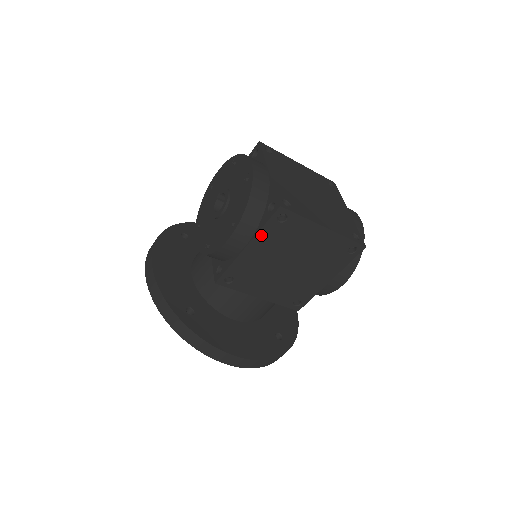
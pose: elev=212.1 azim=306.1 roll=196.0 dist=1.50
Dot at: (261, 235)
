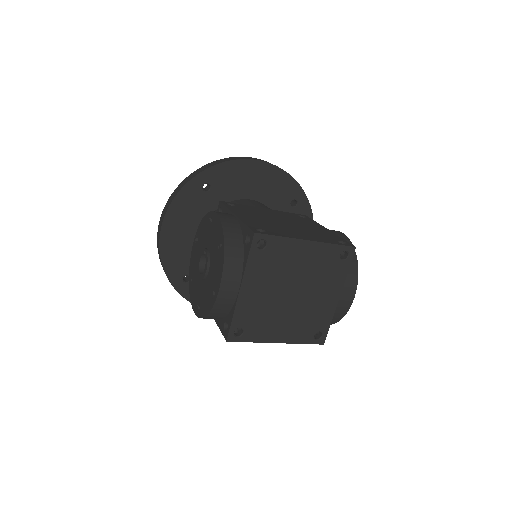
Dot at: occluded
